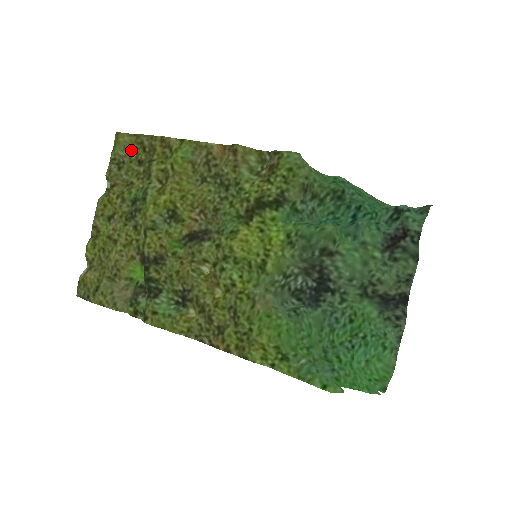
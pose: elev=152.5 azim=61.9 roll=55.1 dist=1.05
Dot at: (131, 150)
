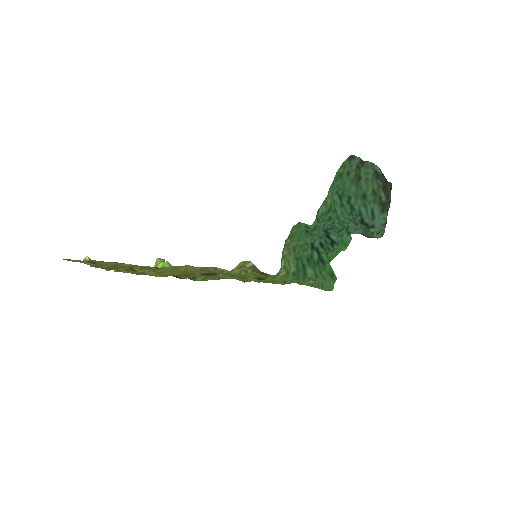
Dot at: occluded
